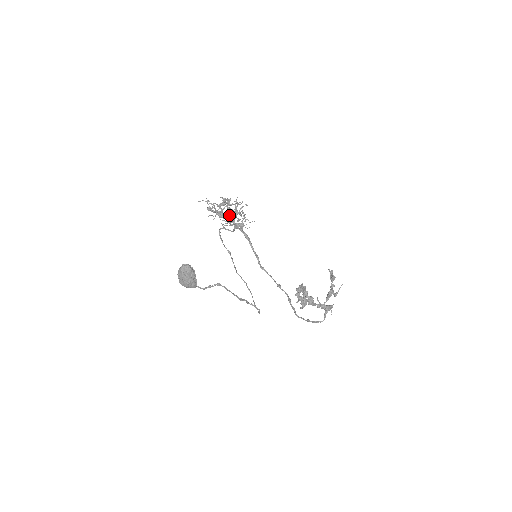
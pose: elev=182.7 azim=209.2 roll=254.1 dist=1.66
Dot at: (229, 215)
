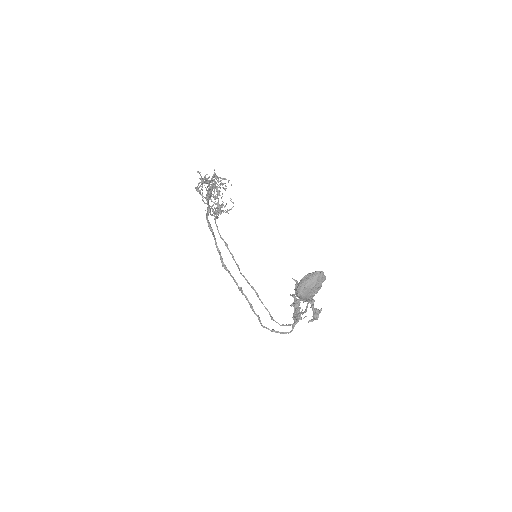
Dot at: (218, 198)
